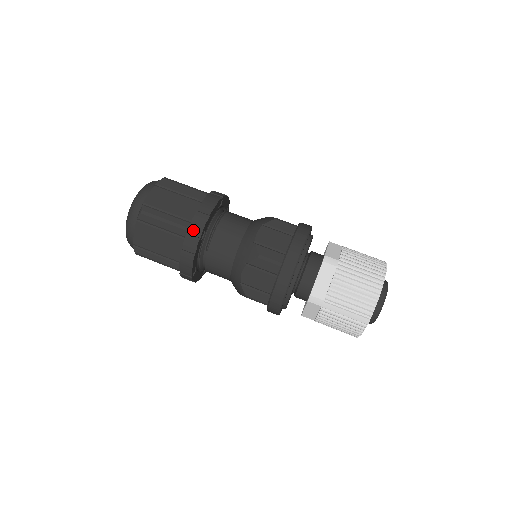
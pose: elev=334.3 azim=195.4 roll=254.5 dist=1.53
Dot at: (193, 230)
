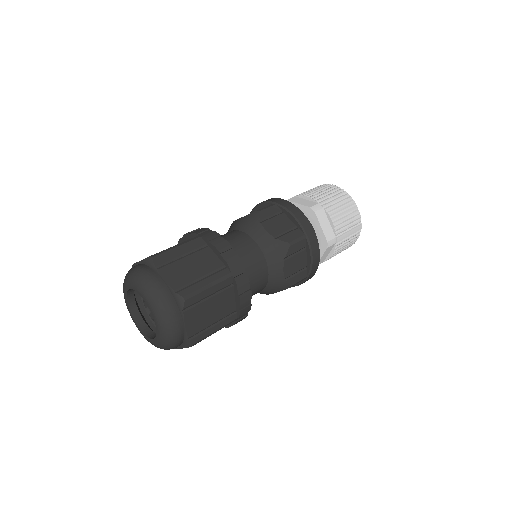
Dot at: (235, 271)
